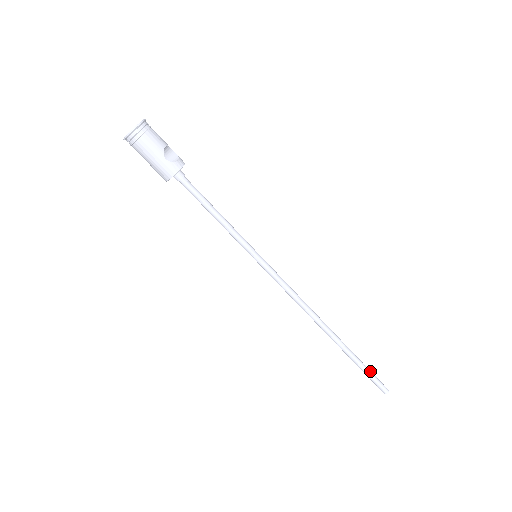
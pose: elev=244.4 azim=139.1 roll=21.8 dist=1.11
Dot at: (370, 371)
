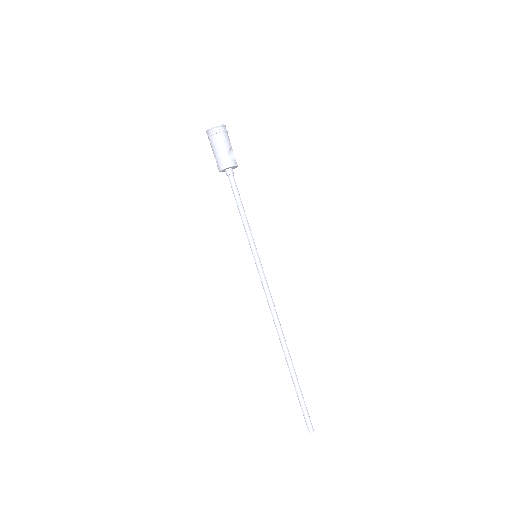
Dot at: occluded
